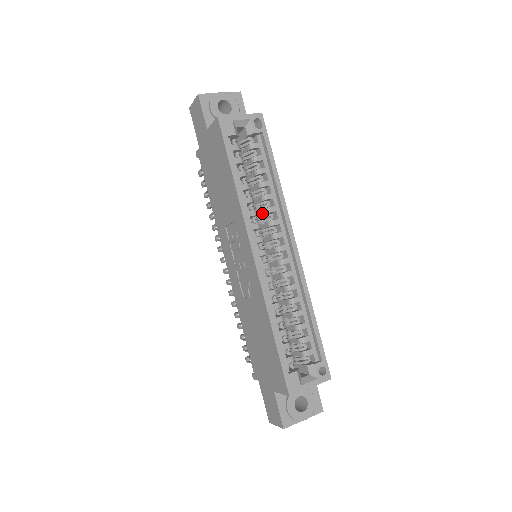
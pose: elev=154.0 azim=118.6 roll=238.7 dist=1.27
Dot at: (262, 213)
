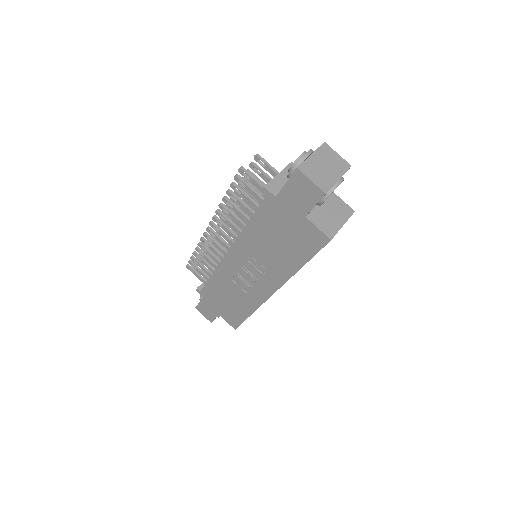
Dot at: occluded
